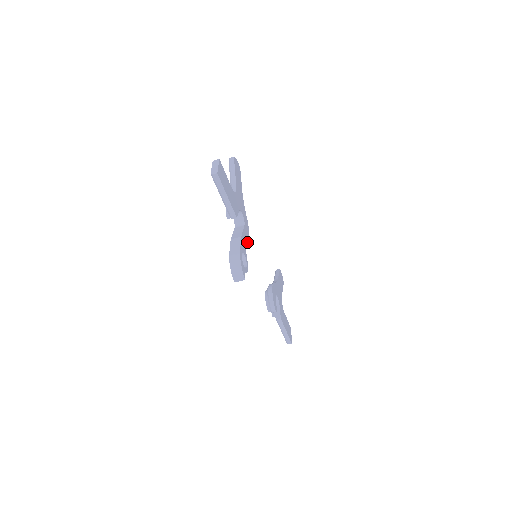
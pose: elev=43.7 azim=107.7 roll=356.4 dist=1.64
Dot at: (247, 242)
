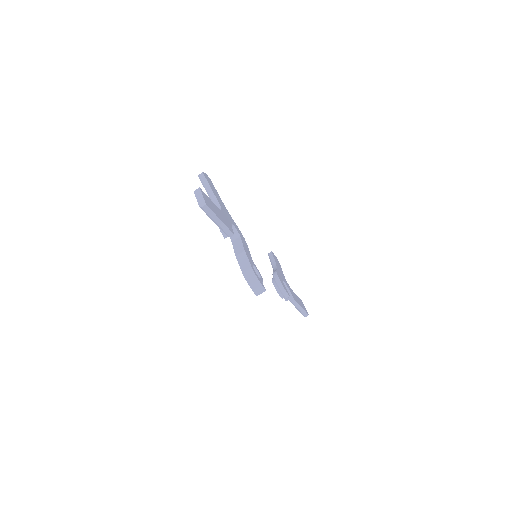
Dot at: (249, 251)
